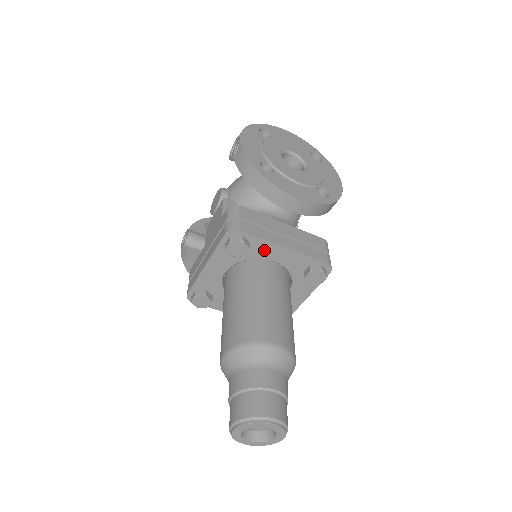
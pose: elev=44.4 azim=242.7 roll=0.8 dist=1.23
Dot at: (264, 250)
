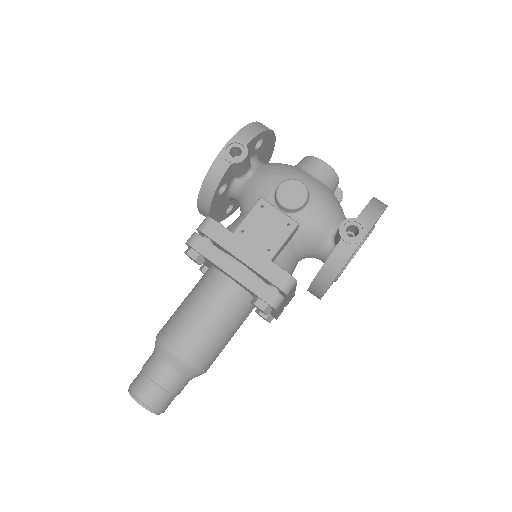
Dot at: occluded
